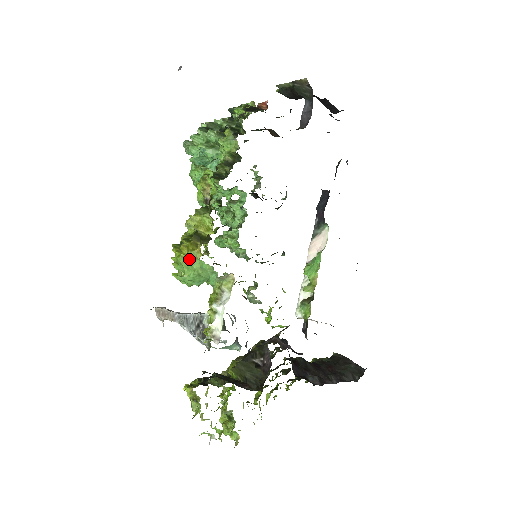
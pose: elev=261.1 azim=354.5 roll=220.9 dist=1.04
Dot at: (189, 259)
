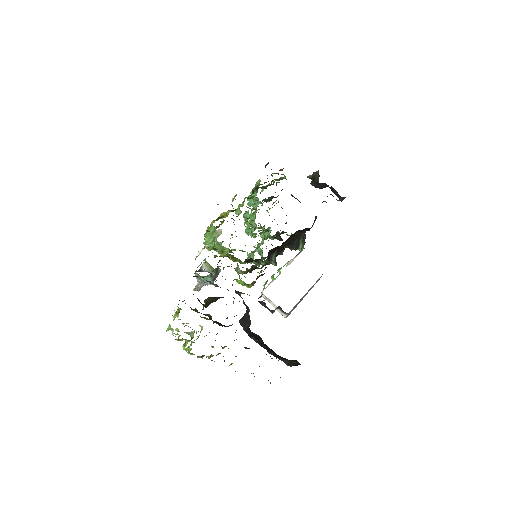
Dot at: (211, 228)
